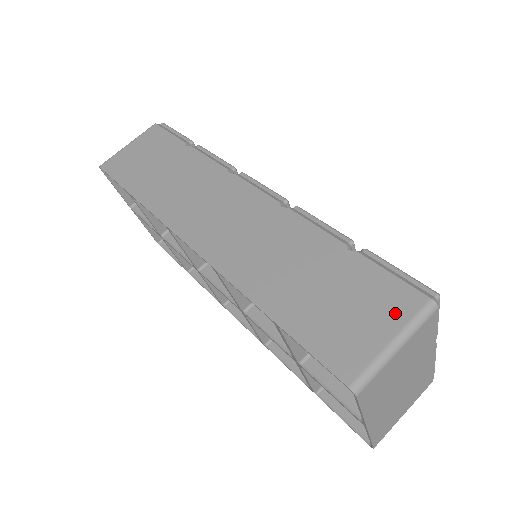
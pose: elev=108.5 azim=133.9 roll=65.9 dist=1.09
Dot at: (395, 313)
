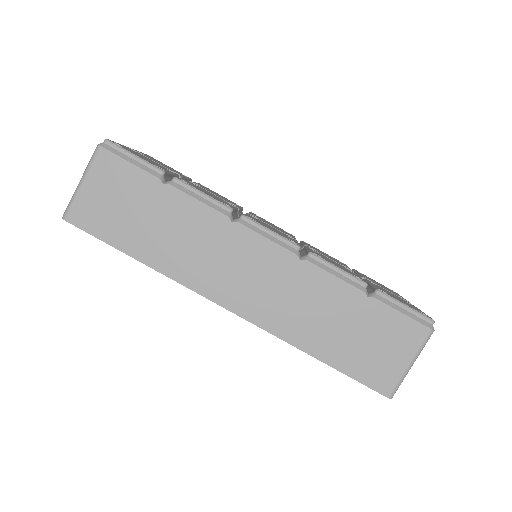
Dot at: (409, 344)
